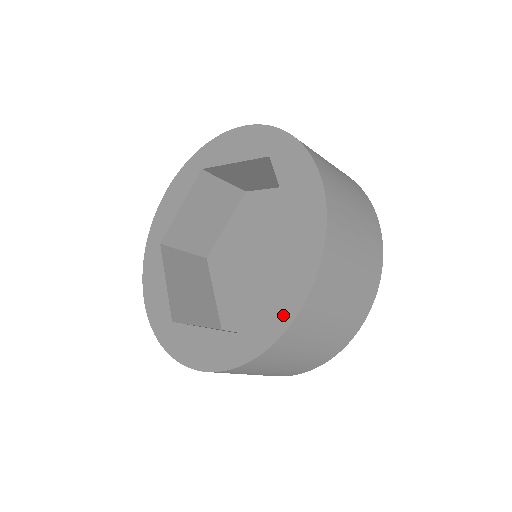
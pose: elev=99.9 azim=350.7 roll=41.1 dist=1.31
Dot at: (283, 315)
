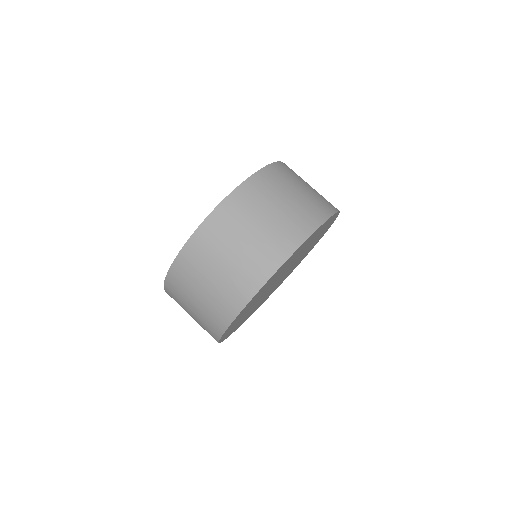
Dot at: occluded
